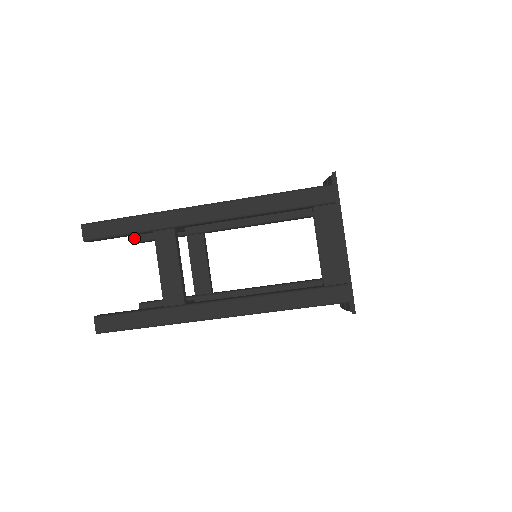
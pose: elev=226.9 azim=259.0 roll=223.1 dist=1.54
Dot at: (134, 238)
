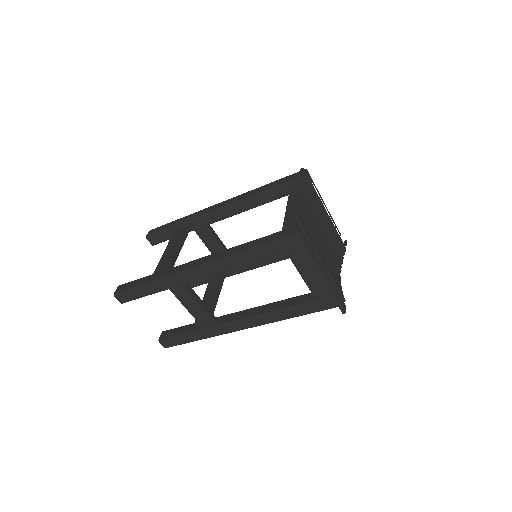
Dot at: (153, 242)
